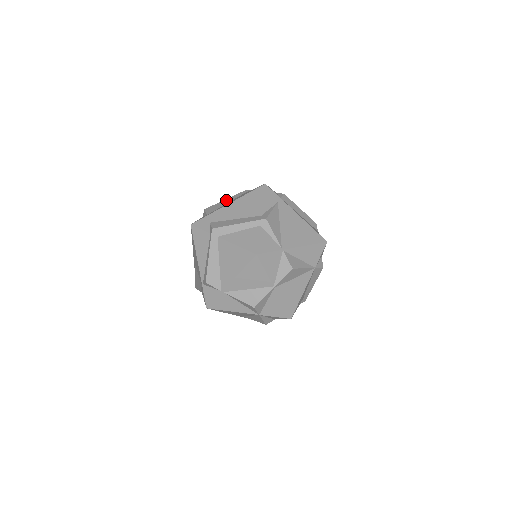
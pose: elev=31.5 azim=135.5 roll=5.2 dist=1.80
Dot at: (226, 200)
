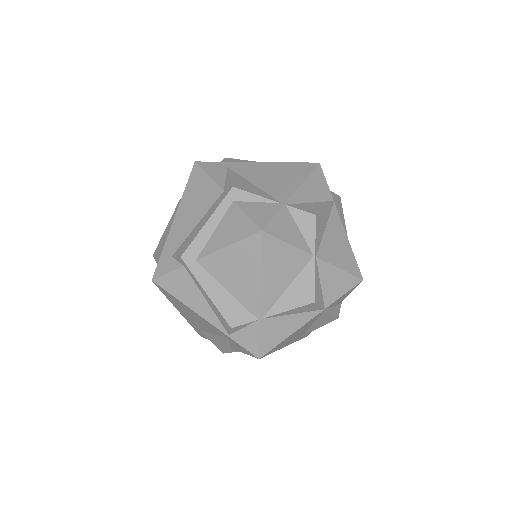
Dot at: (168, 226)
